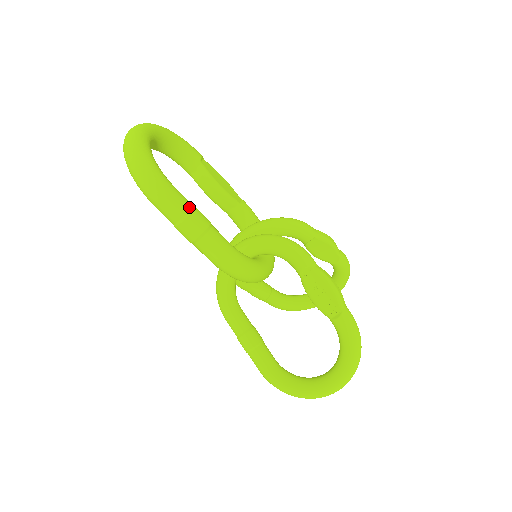
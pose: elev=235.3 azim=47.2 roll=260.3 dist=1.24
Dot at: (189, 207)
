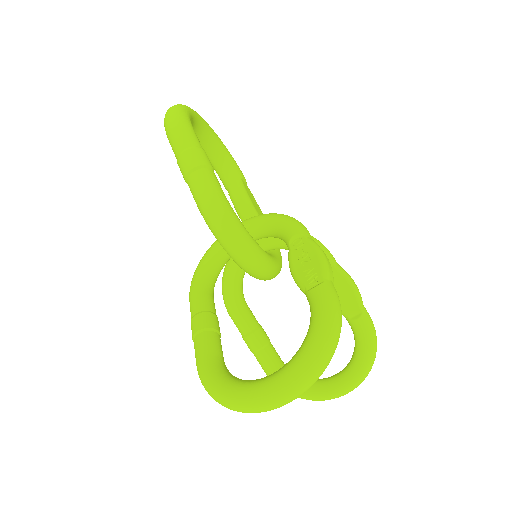
Dot at: (199, 145)
